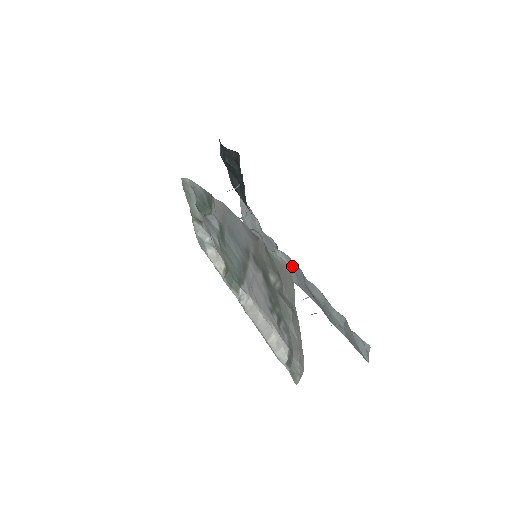
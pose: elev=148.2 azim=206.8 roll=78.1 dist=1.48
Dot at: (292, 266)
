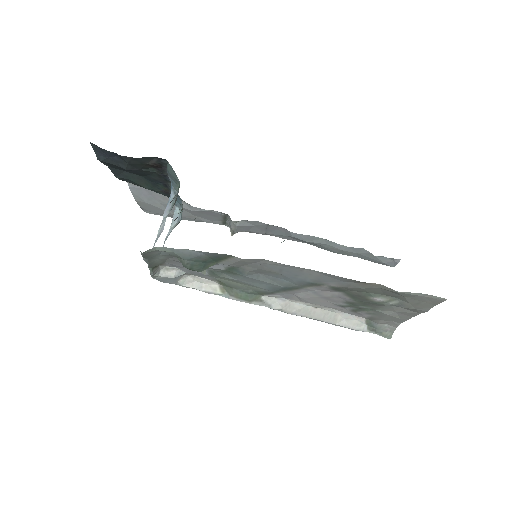
Dot at: (261, 226)
